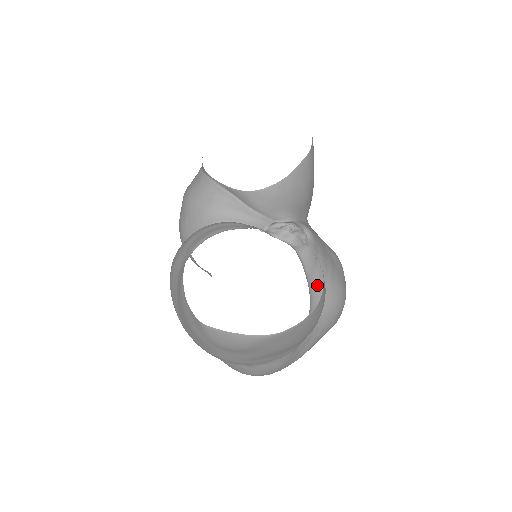
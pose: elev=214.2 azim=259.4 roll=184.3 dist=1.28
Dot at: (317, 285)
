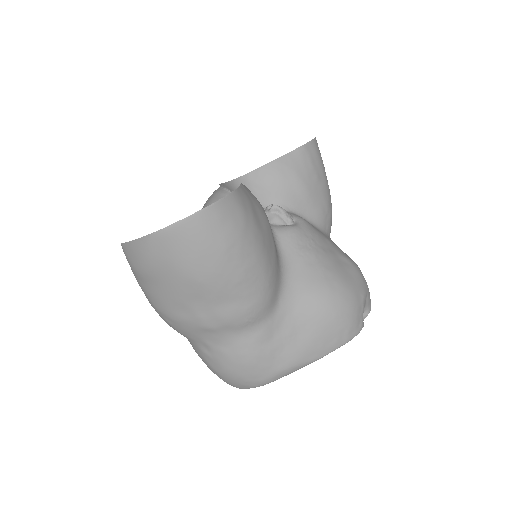
Dot at: (298, 267)
